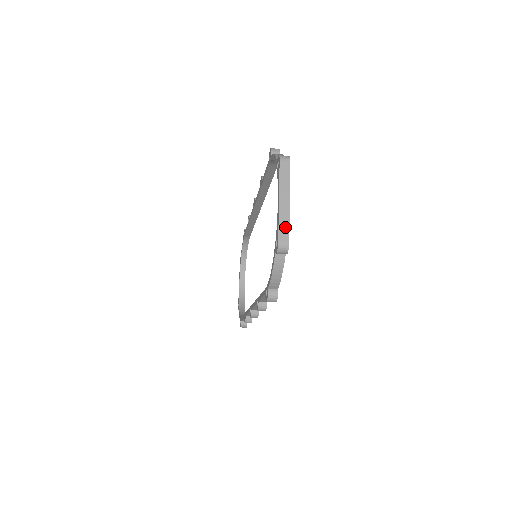
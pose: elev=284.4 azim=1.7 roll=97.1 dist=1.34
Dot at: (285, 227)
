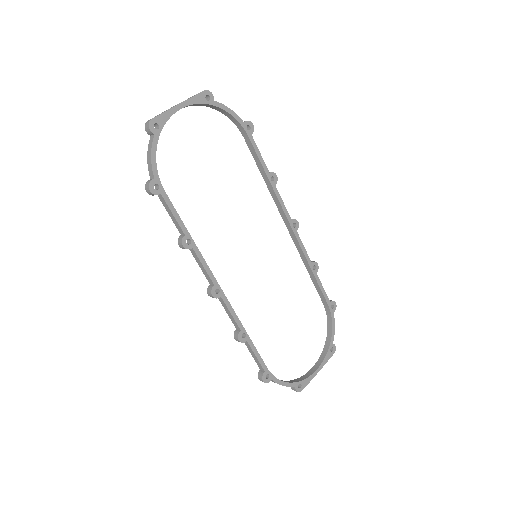
Dot at: (160, 114)
